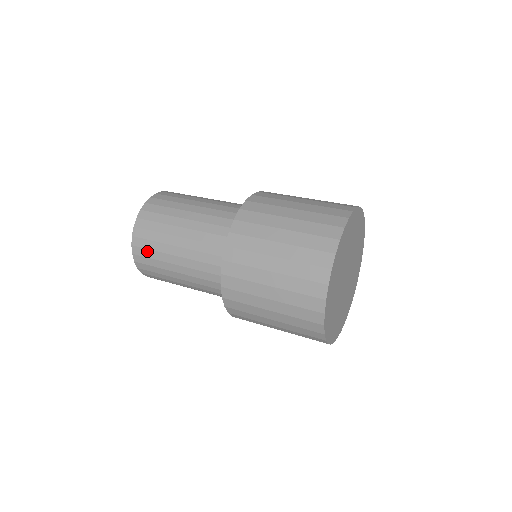
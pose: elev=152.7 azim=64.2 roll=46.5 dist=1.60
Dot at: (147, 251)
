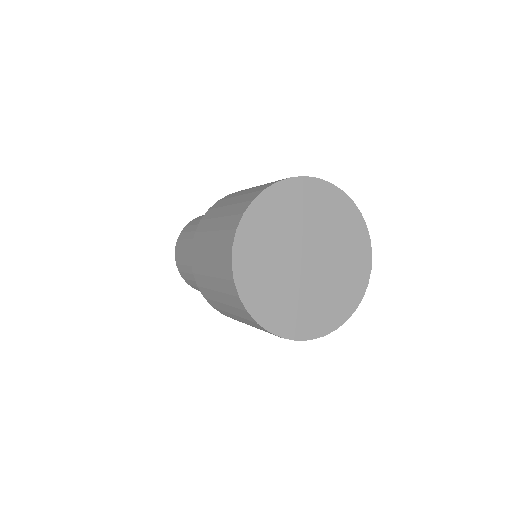
Dot at: (195, 221)
